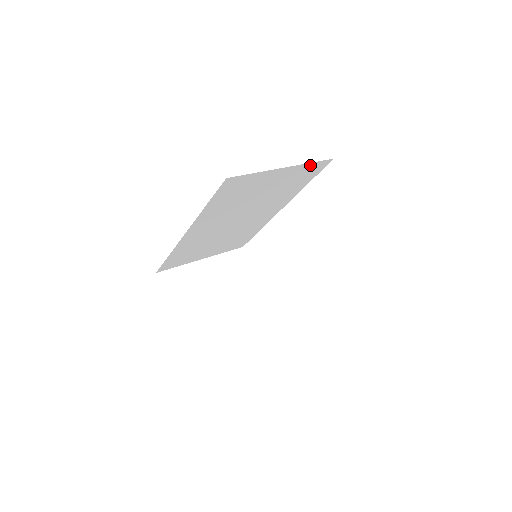
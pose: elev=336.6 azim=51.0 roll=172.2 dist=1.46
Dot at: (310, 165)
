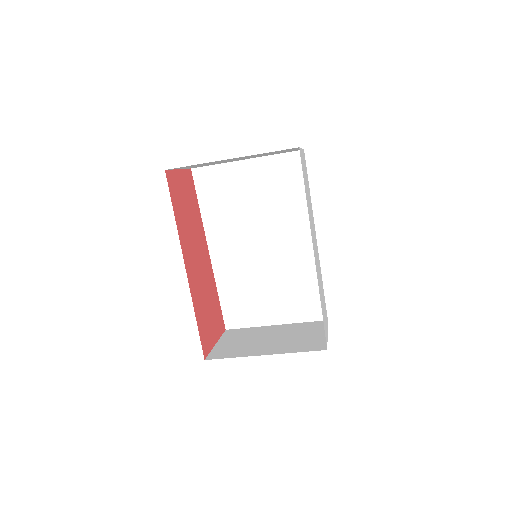
Dot at: (279, 159)
